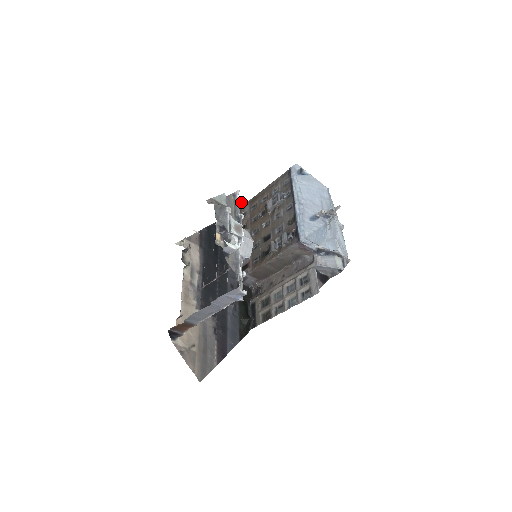
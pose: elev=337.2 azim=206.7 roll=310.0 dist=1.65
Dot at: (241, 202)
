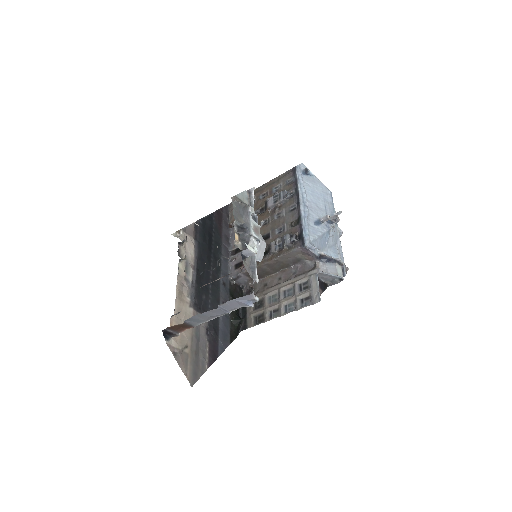
Dot at: occluded
